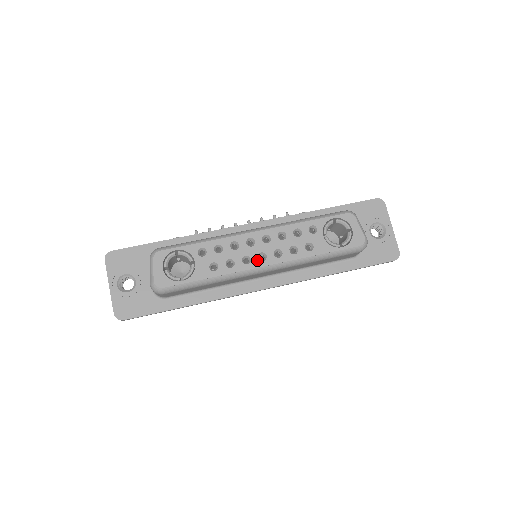
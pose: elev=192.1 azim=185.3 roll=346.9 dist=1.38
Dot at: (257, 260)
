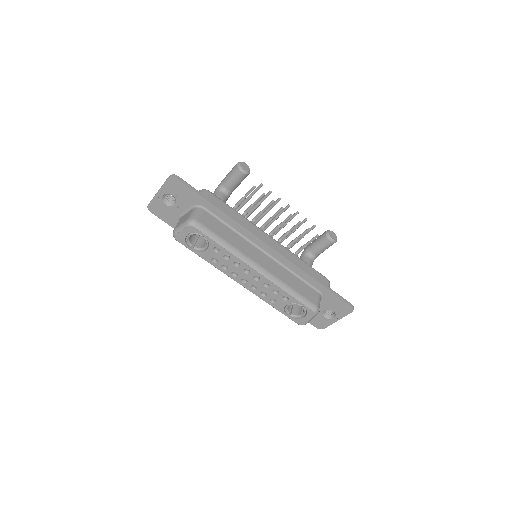
Dot at: (240, 279)
